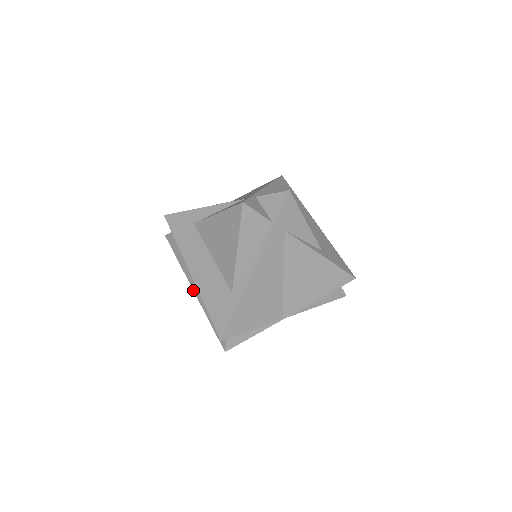
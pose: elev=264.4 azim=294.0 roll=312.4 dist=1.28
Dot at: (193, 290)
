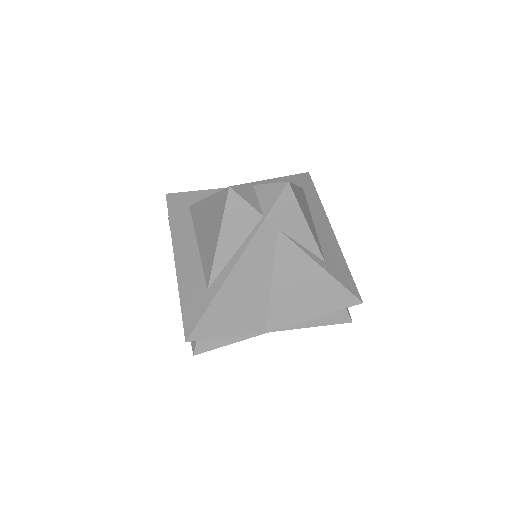
Dot at: occluded
